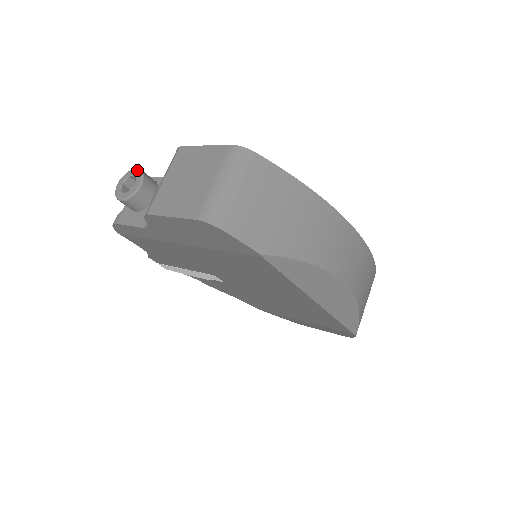
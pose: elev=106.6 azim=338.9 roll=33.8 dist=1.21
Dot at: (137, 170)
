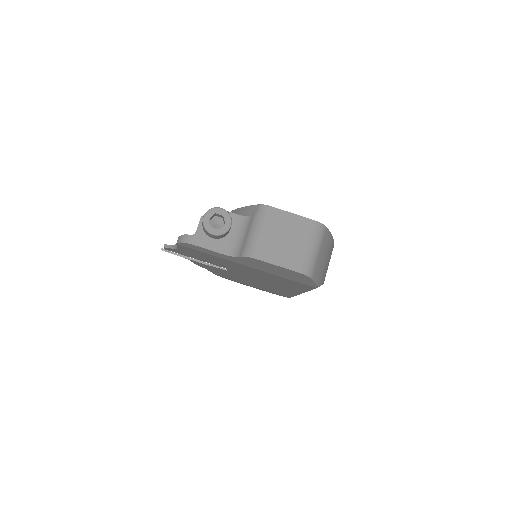
Dot at: (224, 210)
